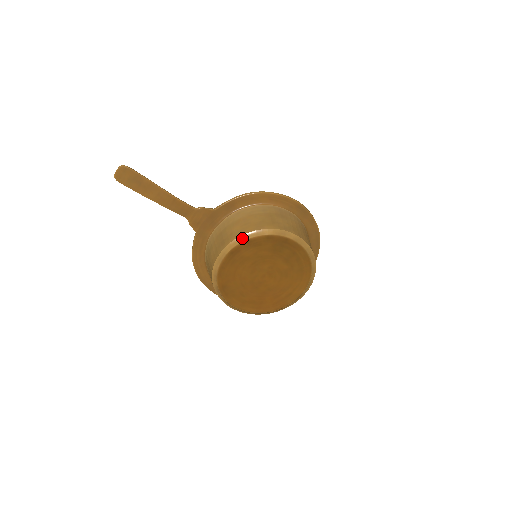
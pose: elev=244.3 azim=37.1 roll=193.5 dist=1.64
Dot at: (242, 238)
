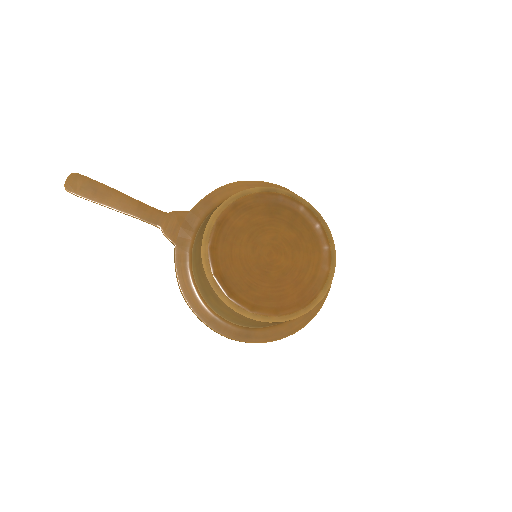
Dot at: (226, 203)
